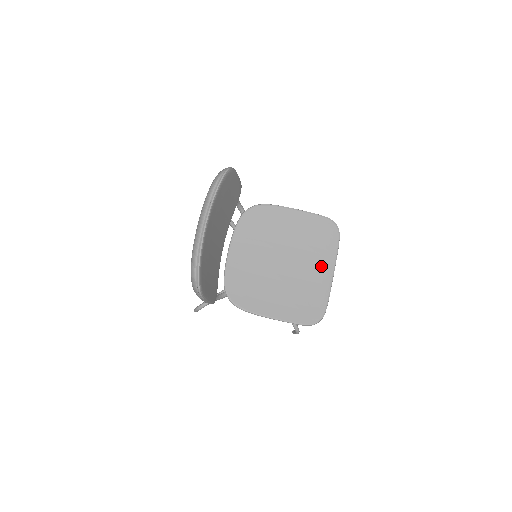
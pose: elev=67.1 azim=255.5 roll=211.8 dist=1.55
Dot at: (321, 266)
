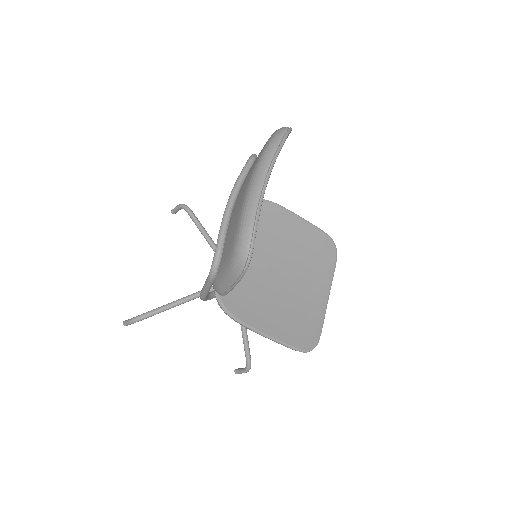
Dot at: (318, 286)
